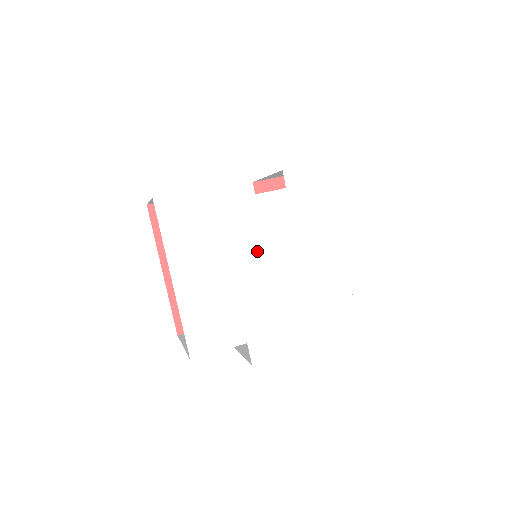
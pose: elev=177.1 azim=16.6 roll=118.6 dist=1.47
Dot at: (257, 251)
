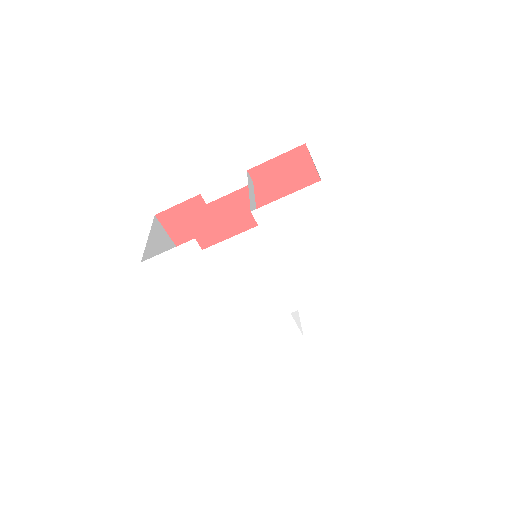
Dot at: (244, 280)
